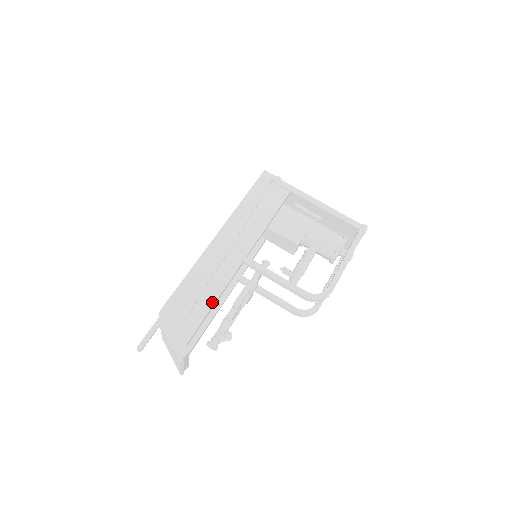
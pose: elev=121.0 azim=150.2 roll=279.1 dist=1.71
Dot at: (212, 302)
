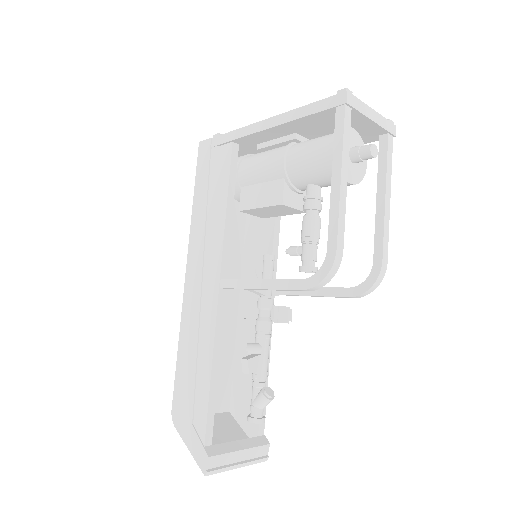
Dot at: (208, 371)
